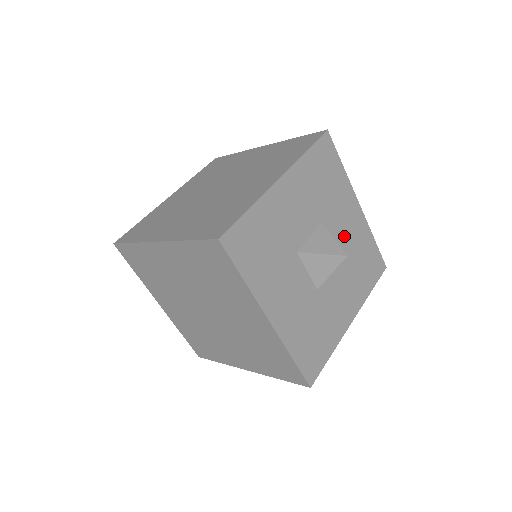
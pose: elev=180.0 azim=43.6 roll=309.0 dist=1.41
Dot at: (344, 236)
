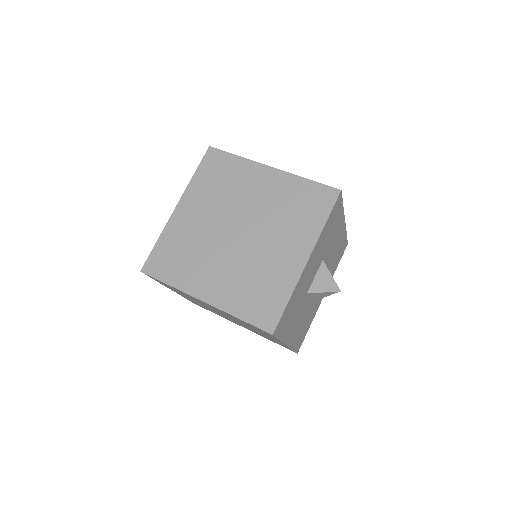
Dot at: (332, 253)
